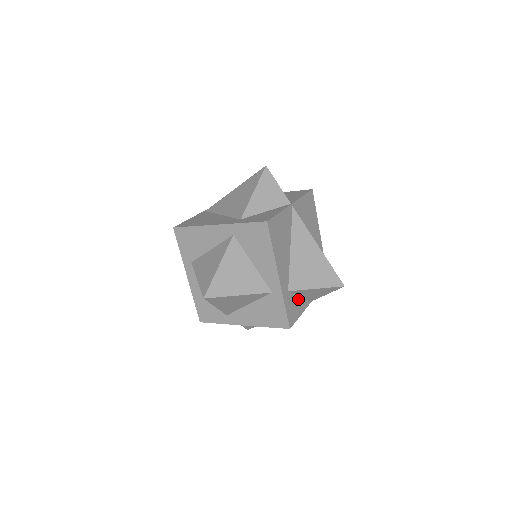
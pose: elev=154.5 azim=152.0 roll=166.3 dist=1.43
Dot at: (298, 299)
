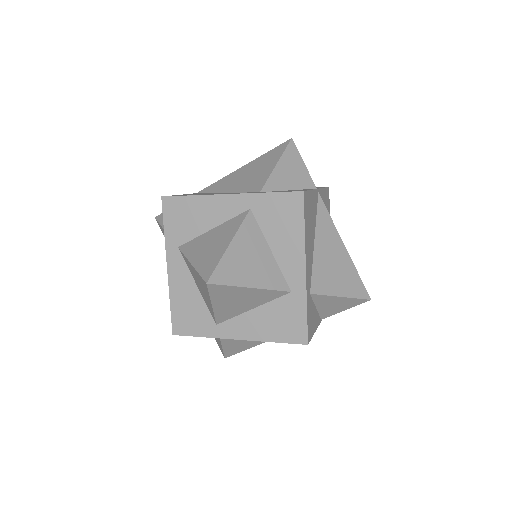
Dot at: (314, 310)
